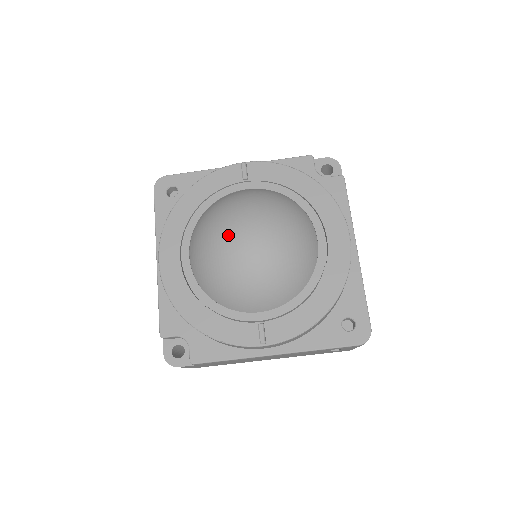
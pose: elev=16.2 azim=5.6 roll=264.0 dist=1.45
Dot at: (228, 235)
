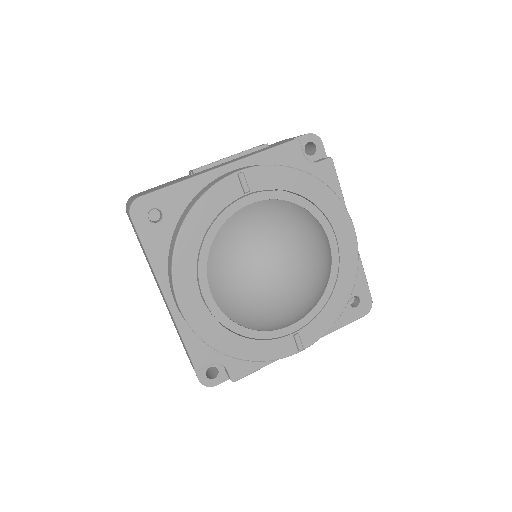
Dot at: (266, 277)
